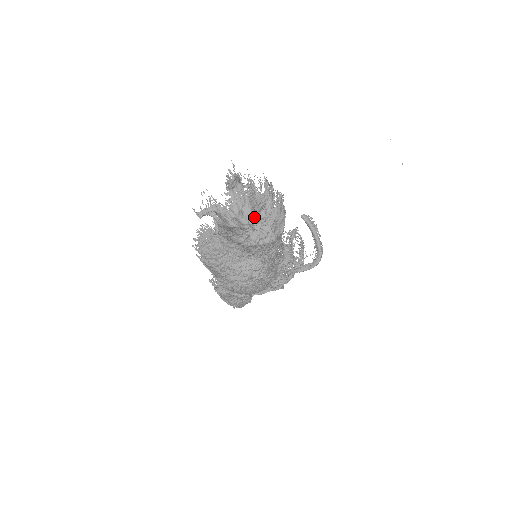
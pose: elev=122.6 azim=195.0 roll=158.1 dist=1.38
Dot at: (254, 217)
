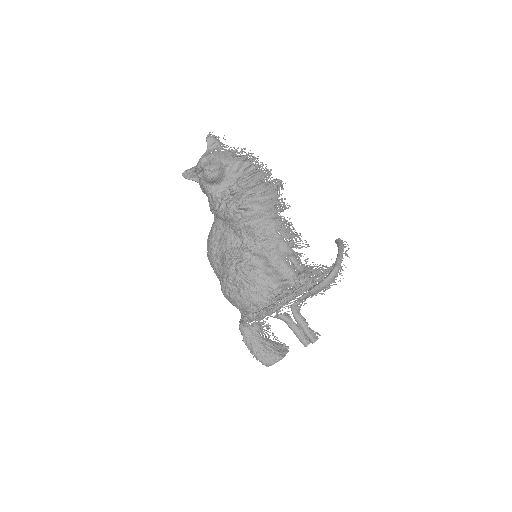
Dot at: (216, 165)
